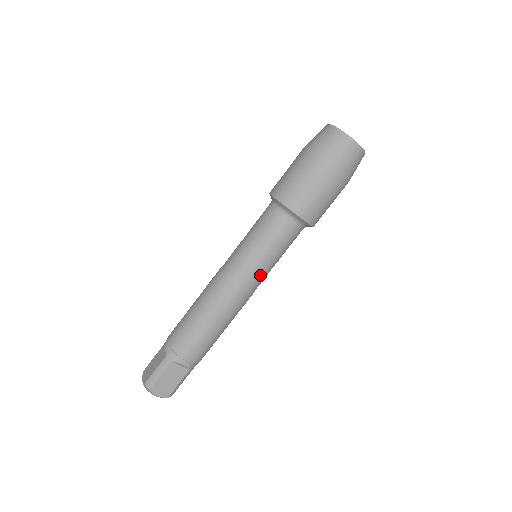
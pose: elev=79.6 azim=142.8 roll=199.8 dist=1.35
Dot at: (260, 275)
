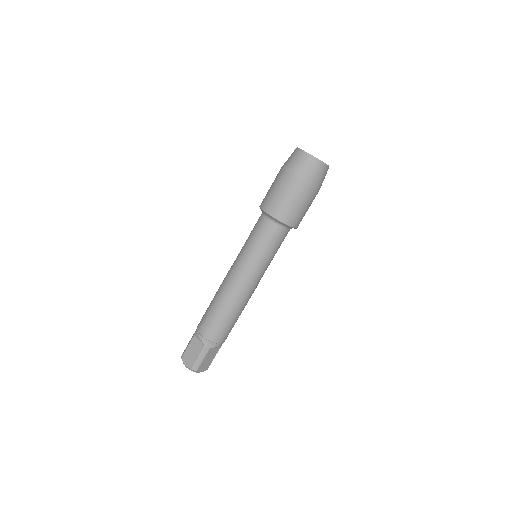
Dot at: occluded
